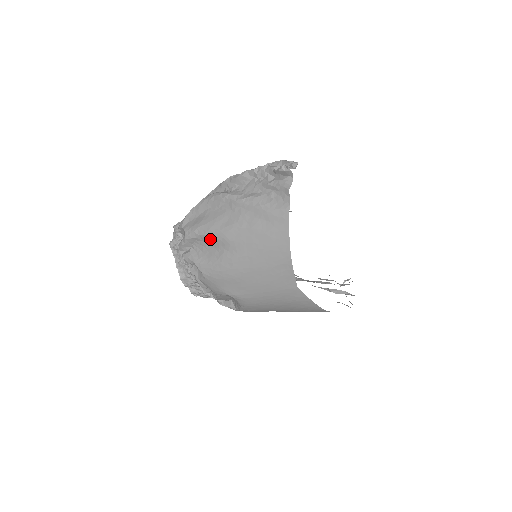
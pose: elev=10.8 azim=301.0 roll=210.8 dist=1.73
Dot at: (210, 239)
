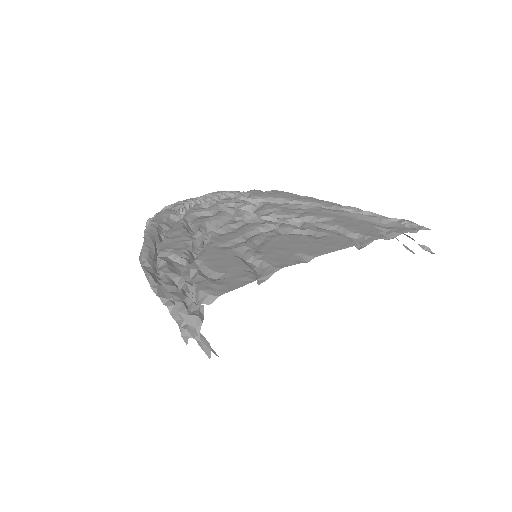
Dot at: occluded
